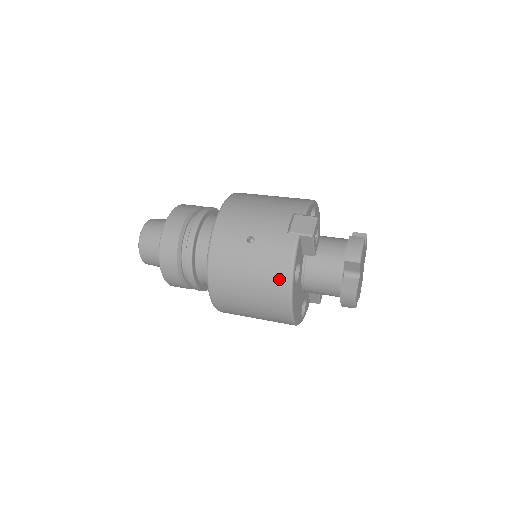
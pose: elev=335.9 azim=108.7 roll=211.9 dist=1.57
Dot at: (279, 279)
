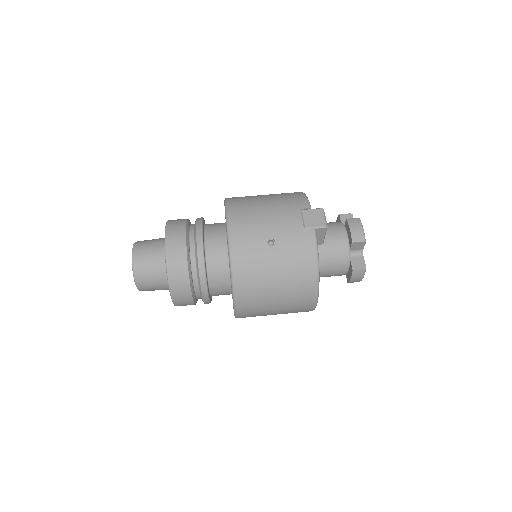
Dot at: (307, 273)
